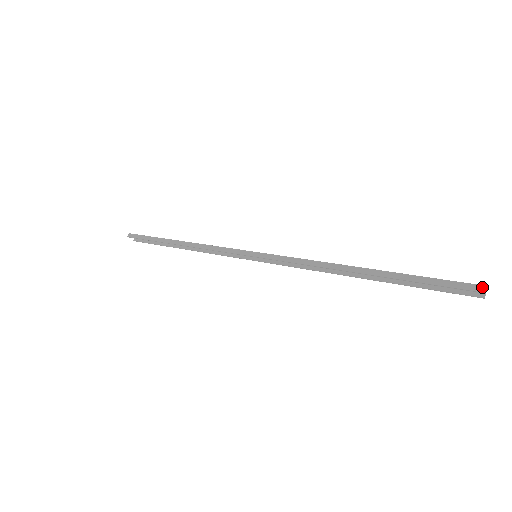
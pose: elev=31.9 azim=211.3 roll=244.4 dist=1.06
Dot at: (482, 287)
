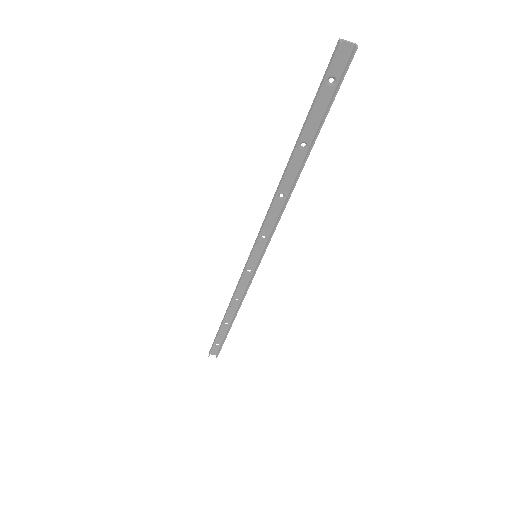
Dot at: (338, 41)
